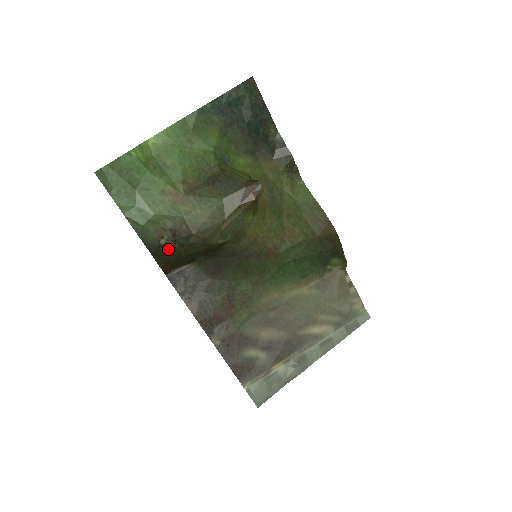
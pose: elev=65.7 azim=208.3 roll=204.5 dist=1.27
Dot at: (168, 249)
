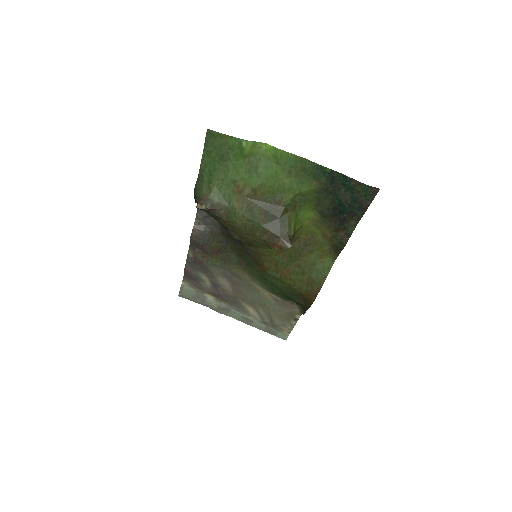
Dot at: occluded
